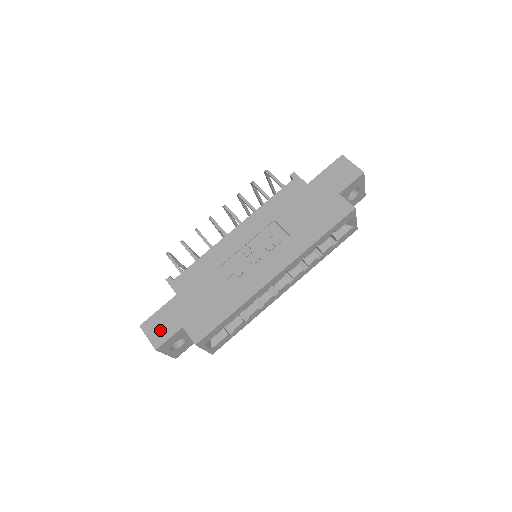
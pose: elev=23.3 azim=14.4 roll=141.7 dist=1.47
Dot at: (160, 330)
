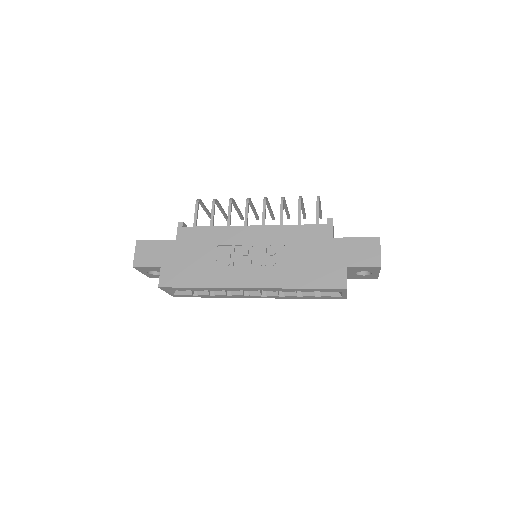
Dot at: (146, 256)
